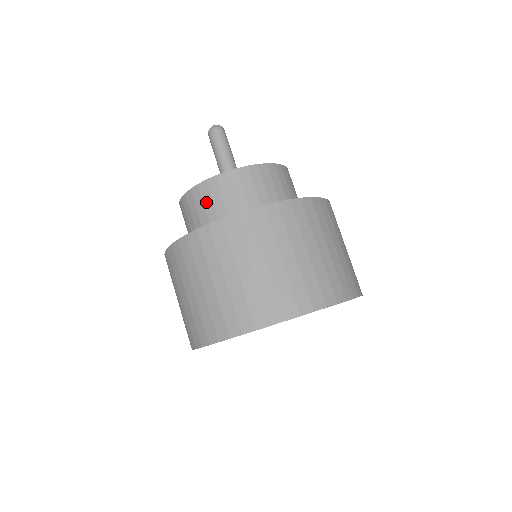
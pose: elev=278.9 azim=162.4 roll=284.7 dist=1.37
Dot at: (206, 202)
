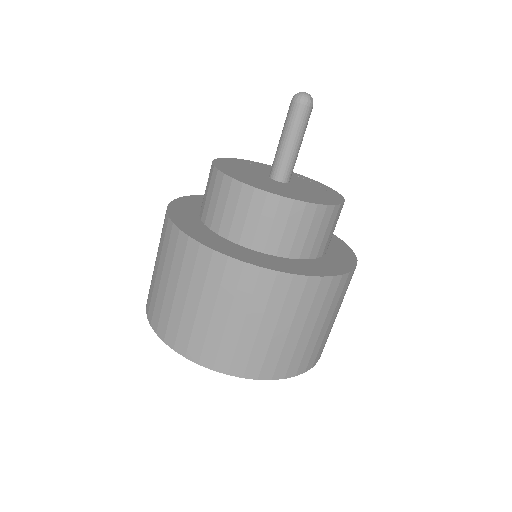
Dot at: (302, 226)
